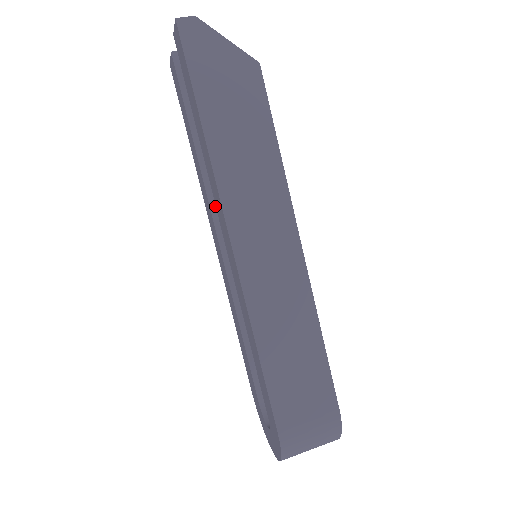
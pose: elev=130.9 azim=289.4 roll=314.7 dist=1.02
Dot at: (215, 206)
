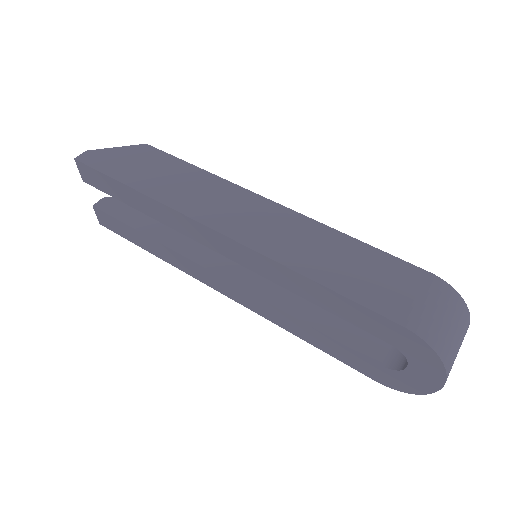
Dot at: (198, 259)
